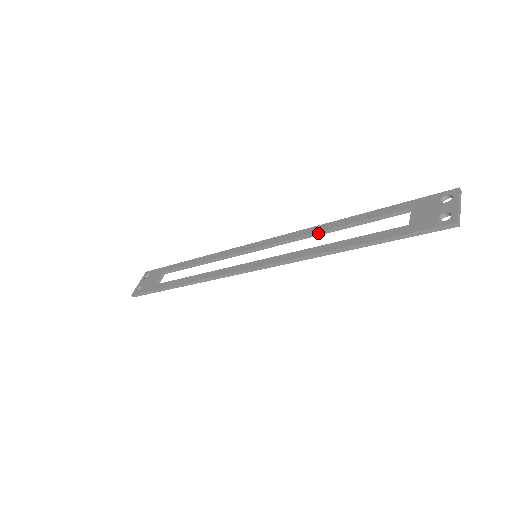
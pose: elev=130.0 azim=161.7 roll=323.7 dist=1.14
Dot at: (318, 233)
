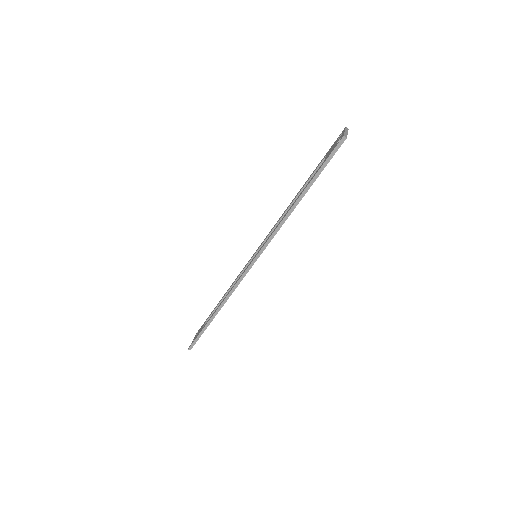
Dot at: occluded
